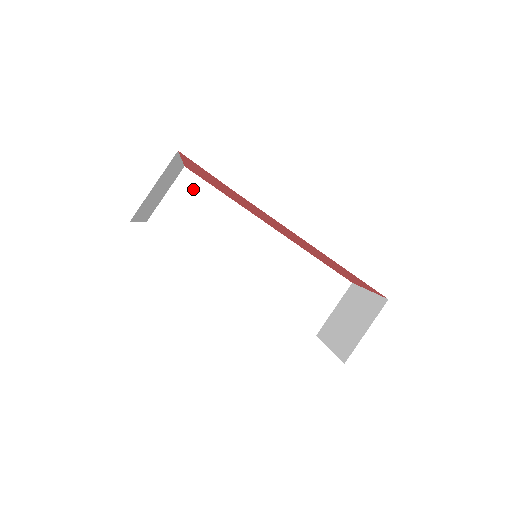
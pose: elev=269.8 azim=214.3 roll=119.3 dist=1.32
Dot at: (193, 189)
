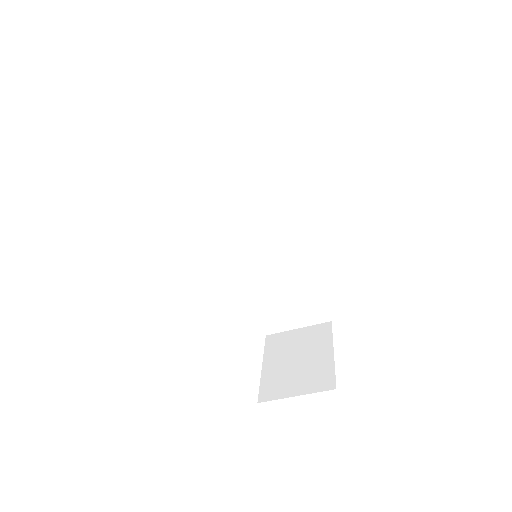
Dot at: (250, 133)
